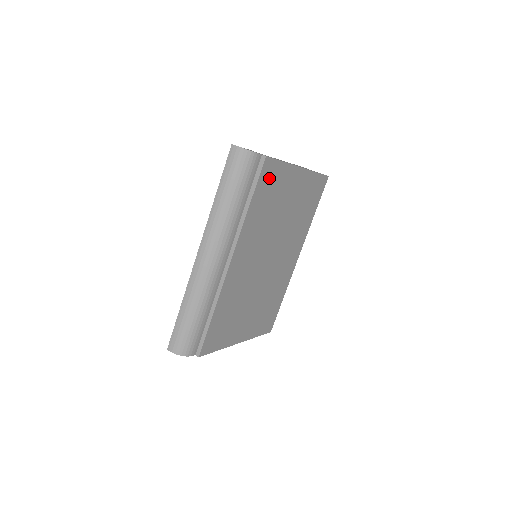
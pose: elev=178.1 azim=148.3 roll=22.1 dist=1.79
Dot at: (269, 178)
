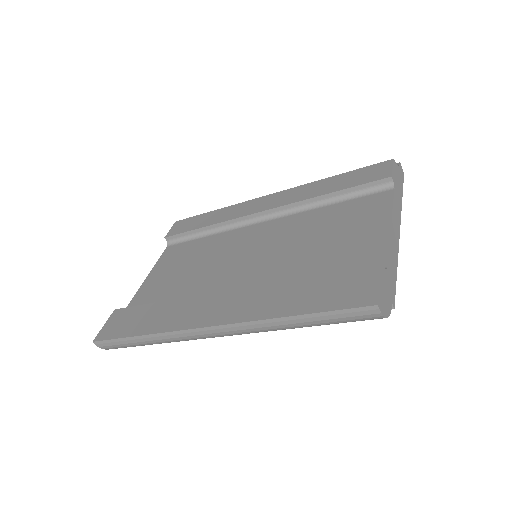
Dot at: occluded
